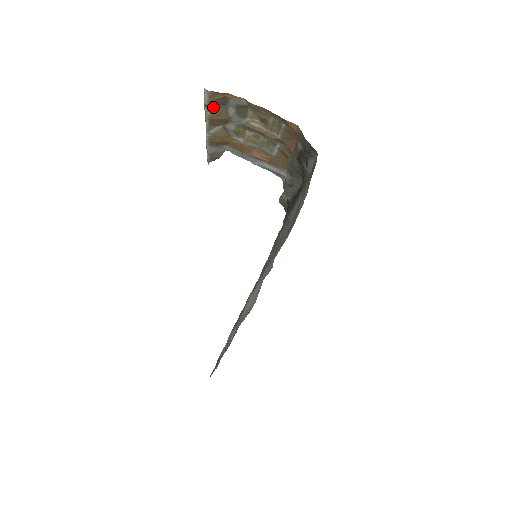
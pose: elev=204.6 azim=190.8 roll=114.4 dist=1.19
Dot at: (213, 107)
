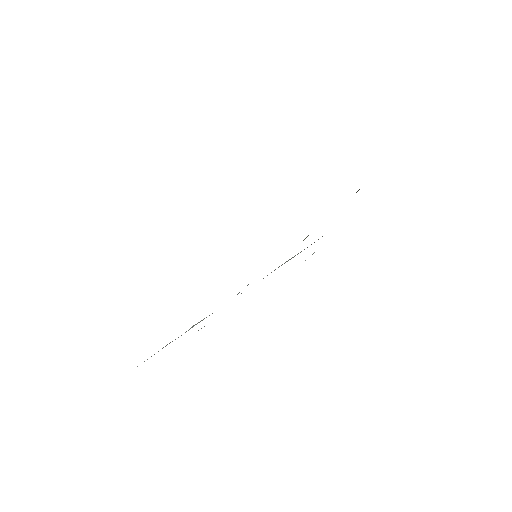
Dot at: occluded
